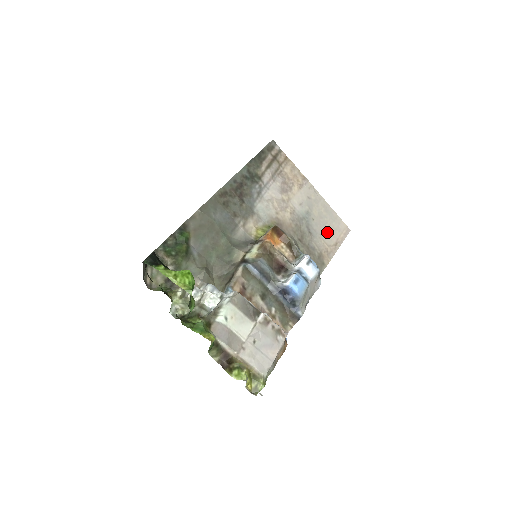
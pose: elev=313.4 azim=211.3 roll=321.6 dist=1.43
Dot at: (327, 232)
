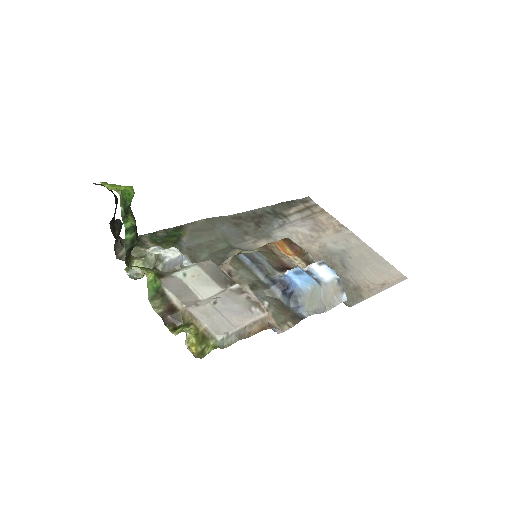
Dot at: (370, 272)
